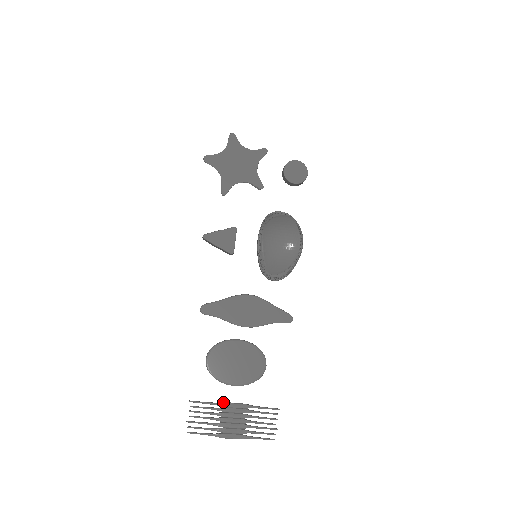
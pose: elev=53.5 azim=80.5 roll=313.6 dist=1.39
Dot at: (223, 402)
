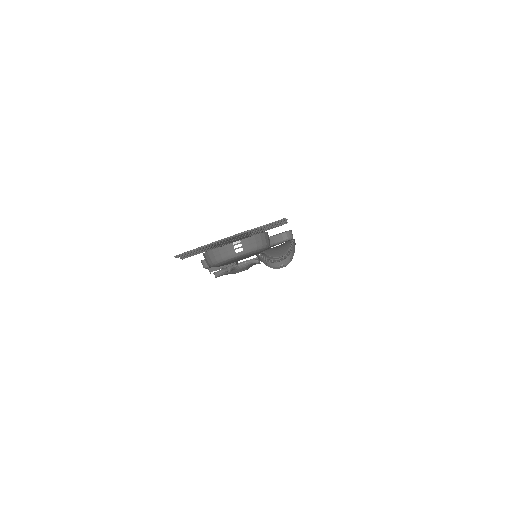
Dot at: (221, 246)
